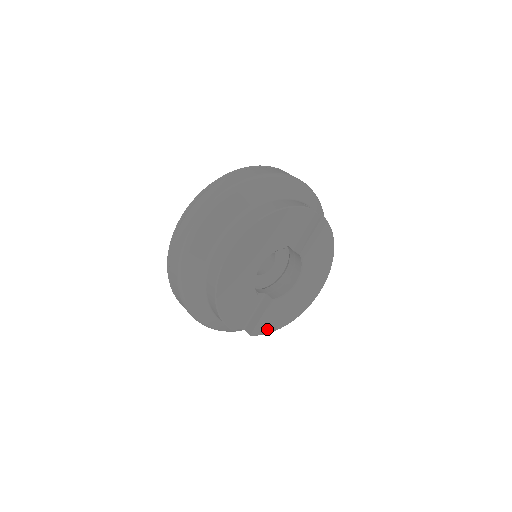
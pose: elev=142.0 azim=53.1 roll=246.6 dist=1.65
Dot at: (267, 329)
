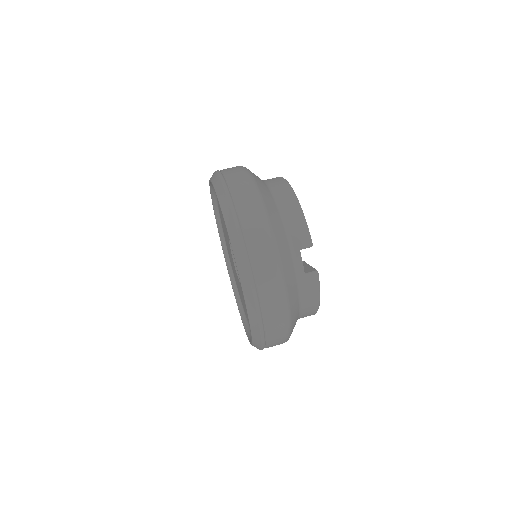
Dot at: occluded
